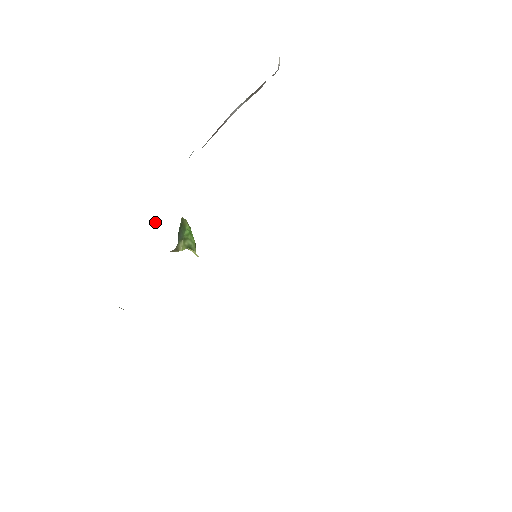
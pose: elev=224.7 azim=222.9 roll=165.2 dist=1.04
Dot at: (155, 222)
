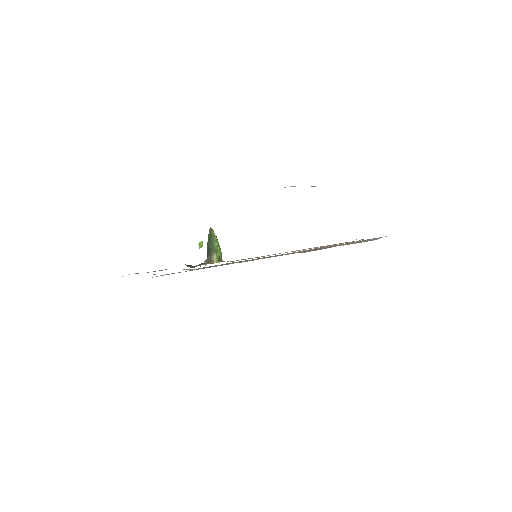
Dot at: occluded
